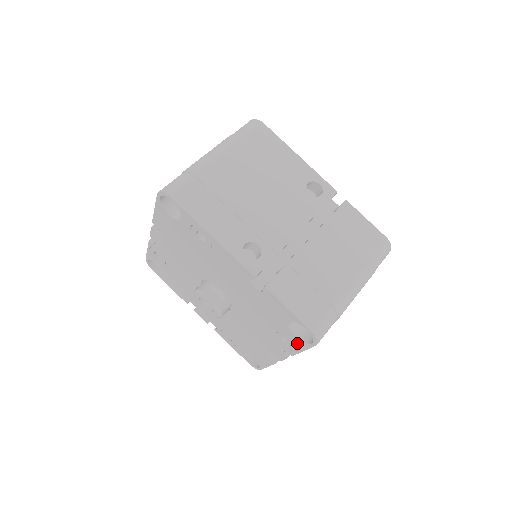
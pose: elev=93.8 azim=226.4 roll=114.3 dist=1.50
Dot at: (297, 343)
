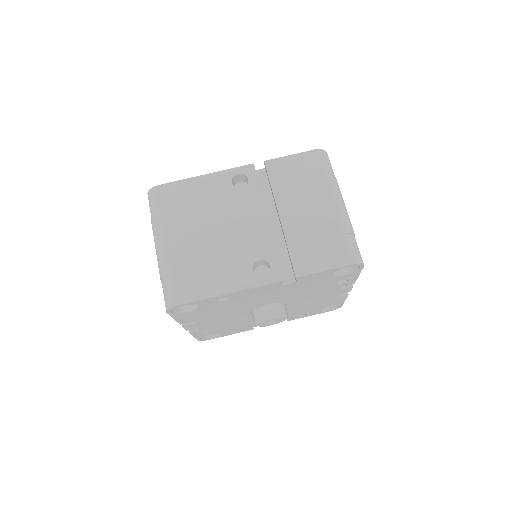
Dot at: (350, 276)
